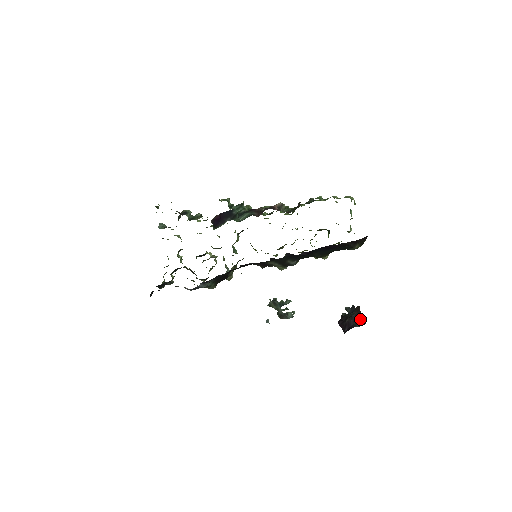
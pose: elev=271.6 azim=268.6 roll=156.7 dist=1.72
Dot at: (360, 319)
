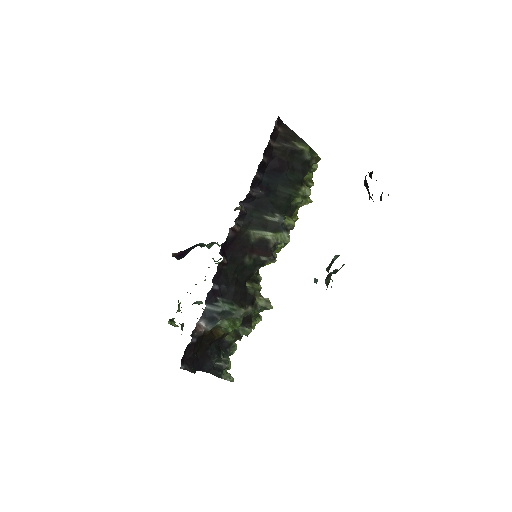
Dot at: occluded
